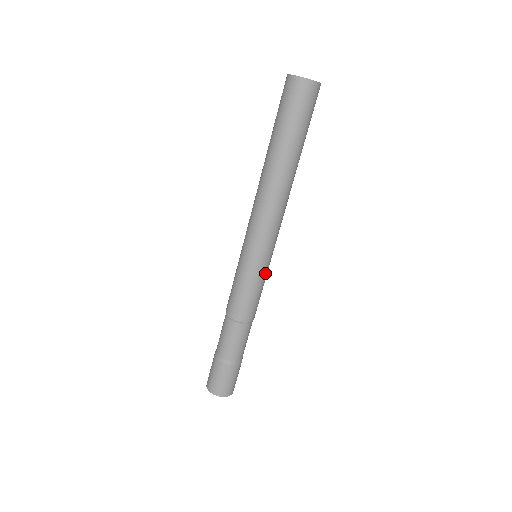
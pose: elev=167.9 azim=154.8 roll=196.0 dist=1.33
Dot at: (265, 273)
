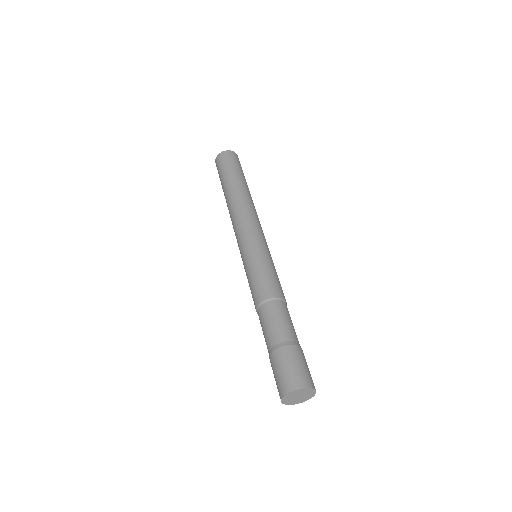
Dot at: (263, 255)
